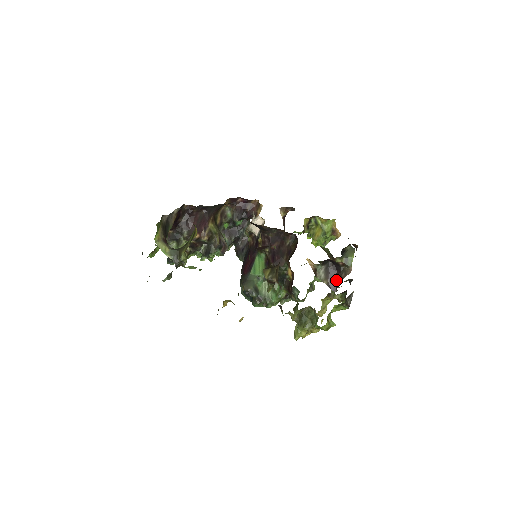
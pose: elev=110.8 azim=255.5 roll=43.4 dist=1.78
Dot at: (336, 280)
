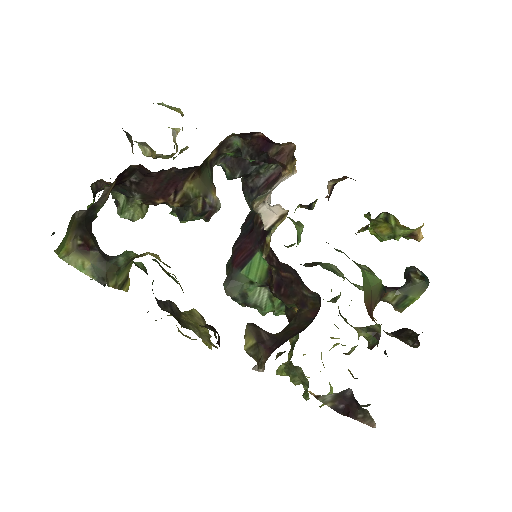
Dot at: (347, 408)
